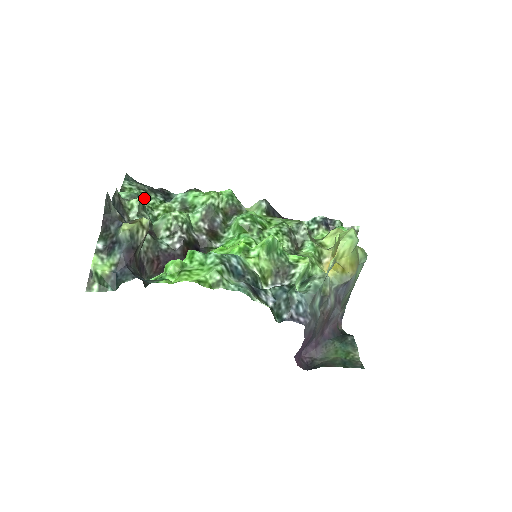
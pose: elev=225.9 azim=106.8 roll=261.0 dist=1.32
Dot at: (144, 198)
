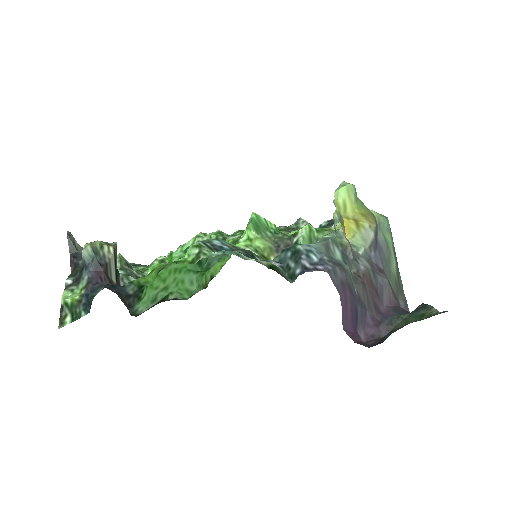
Dot at: occluded
